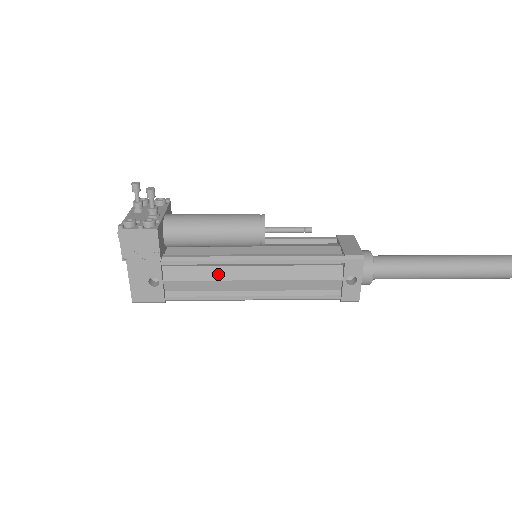
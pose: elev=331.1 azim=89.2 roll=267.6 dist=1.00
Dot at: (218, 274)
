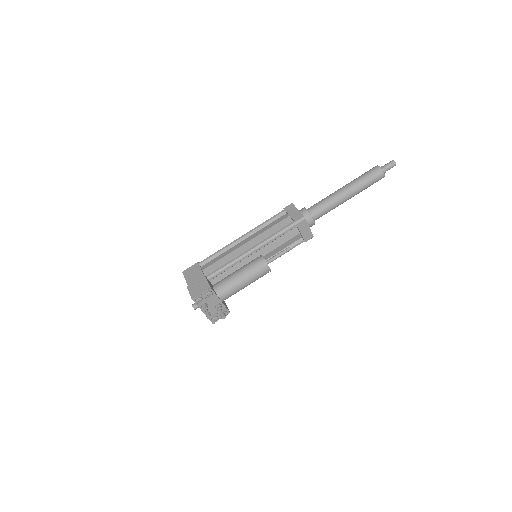
Dot at: occluded
